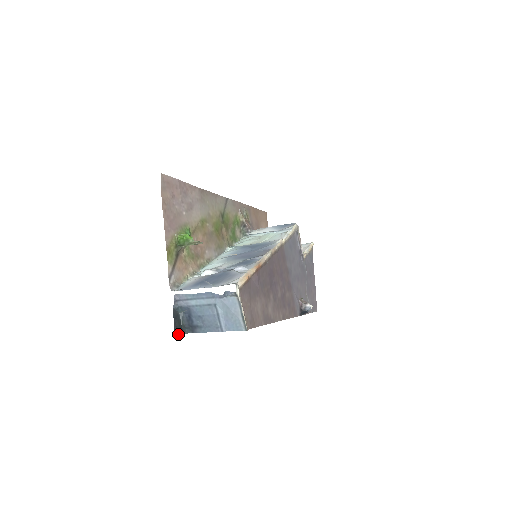
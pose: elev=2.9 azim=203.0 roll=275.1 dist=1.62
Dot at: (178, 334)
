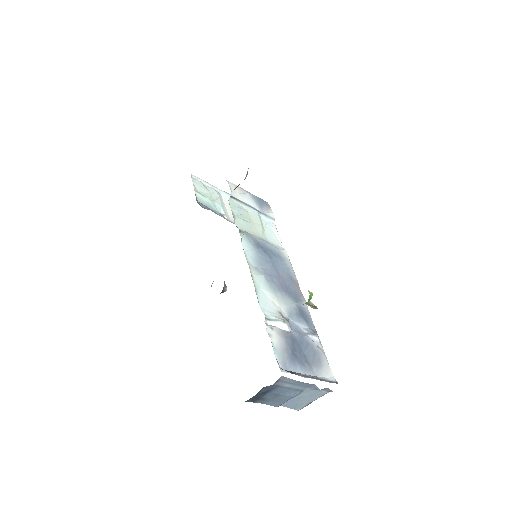
Dot at: occluded
